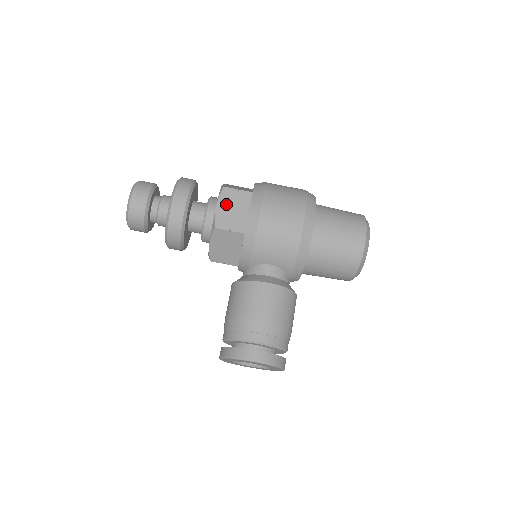
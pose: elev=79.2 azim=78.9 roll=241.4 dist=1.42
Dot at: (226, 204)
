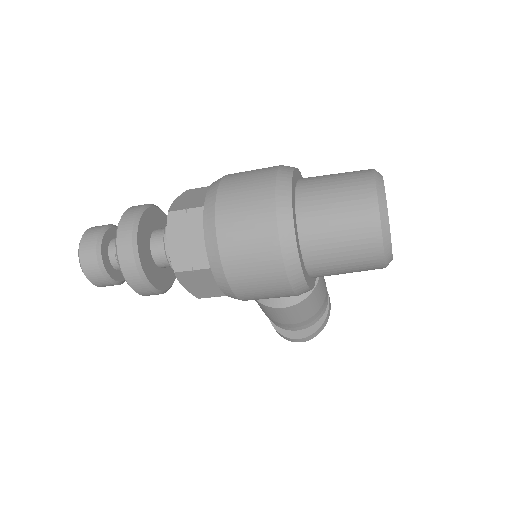
Dot at: (191, 283)
